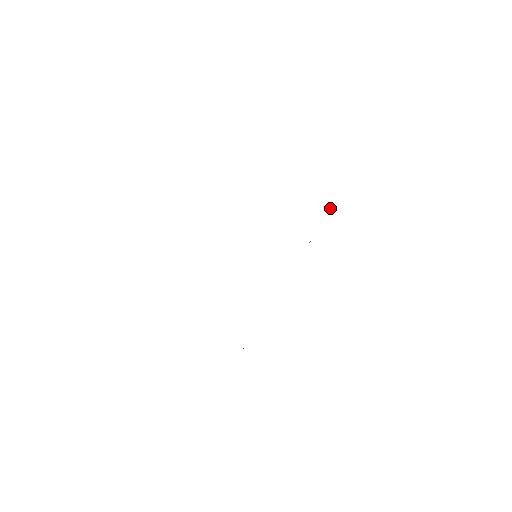
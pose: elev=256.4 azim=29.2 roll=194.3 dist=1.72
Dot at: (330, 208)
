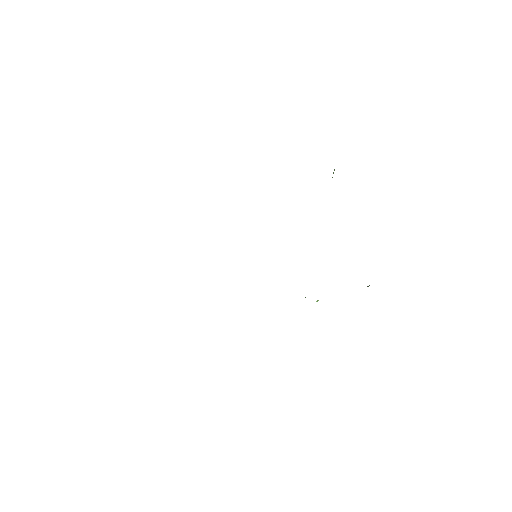
Dot at: occluded
